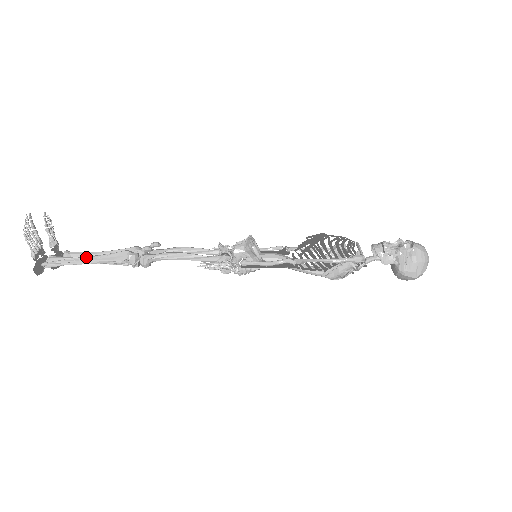
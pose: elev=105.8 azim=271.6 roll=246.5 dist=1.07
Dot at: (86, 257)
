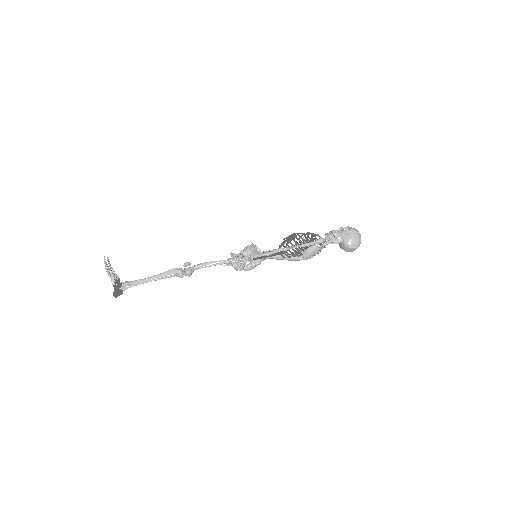
Dot at: (148, 278)
